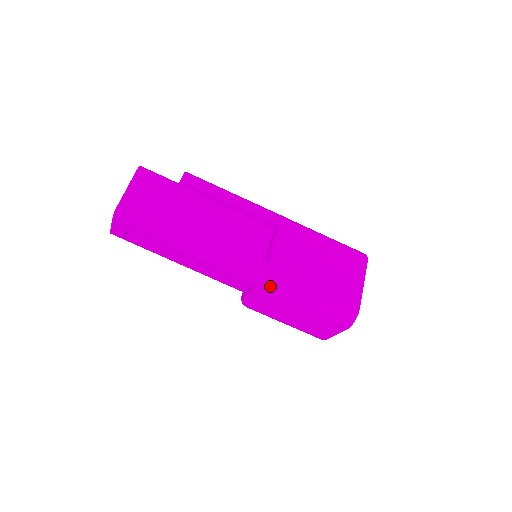
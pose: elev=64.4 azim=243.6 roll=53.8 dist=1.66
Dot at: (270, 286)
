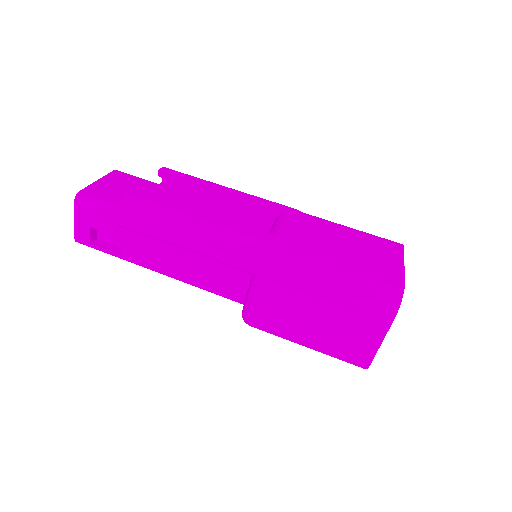
Dot at: (270, 259)
